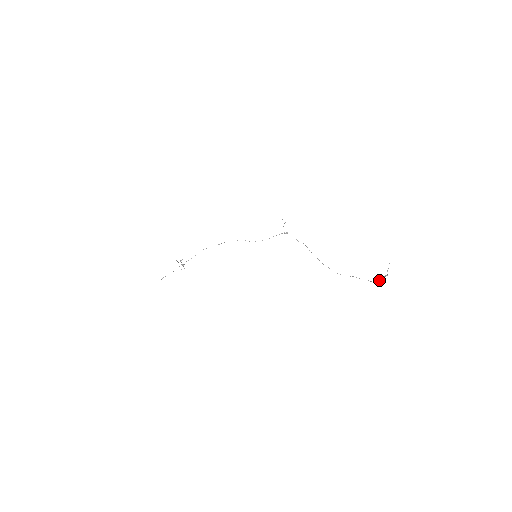
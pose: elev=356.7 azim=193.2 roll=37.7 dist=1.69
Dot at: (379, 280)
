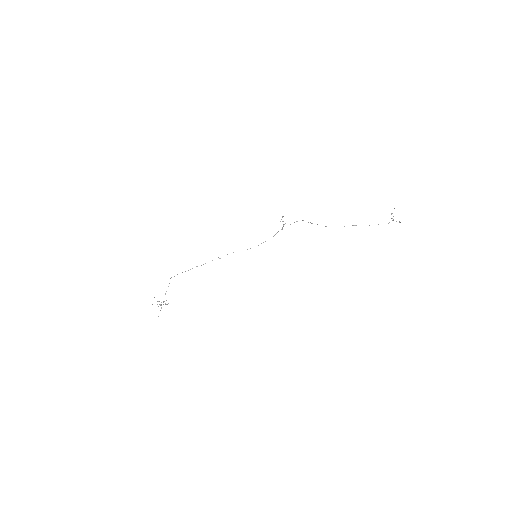
Dot at: occluded
